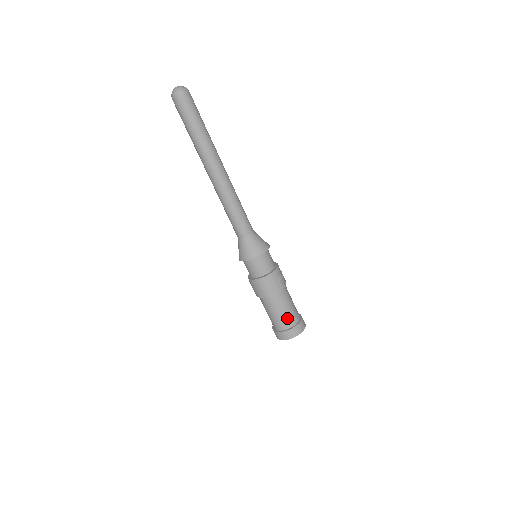
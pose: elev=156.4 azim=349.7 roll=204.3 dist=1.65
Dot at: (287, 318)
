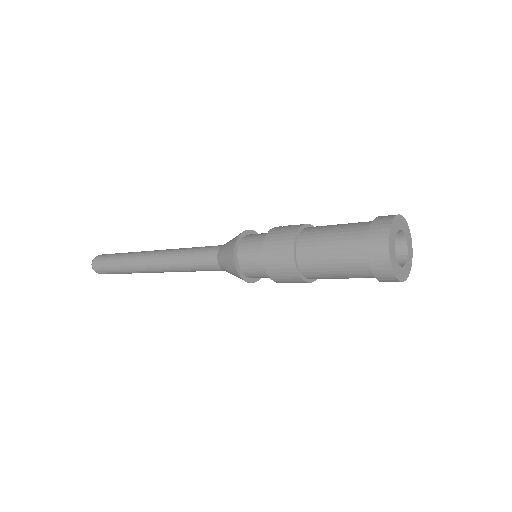
Dot at: (350, 231)
